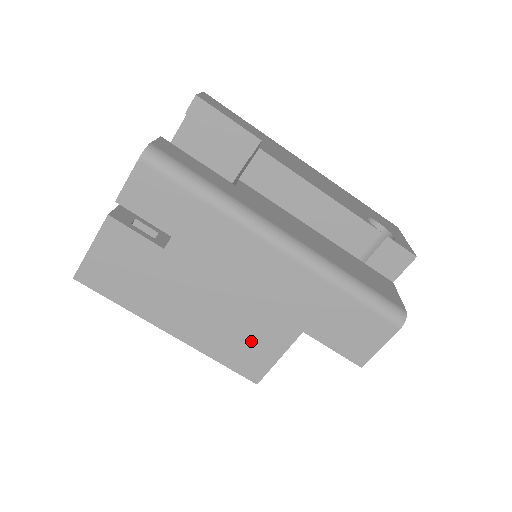
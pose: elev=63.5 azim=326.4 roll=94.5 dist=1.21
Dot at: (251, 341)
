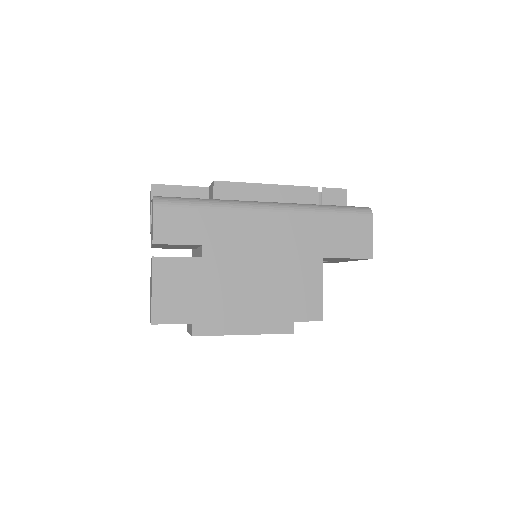
Dot at: (297, 288)
